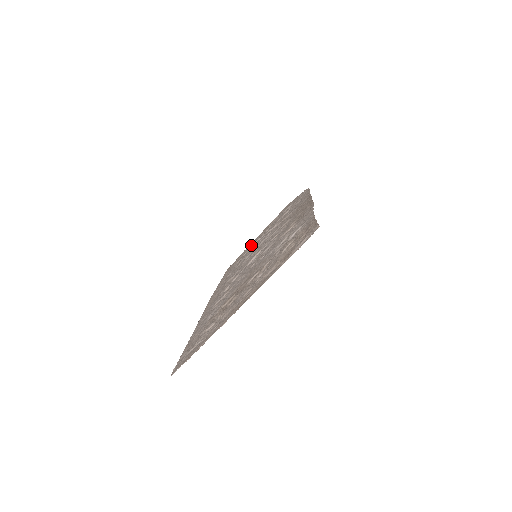
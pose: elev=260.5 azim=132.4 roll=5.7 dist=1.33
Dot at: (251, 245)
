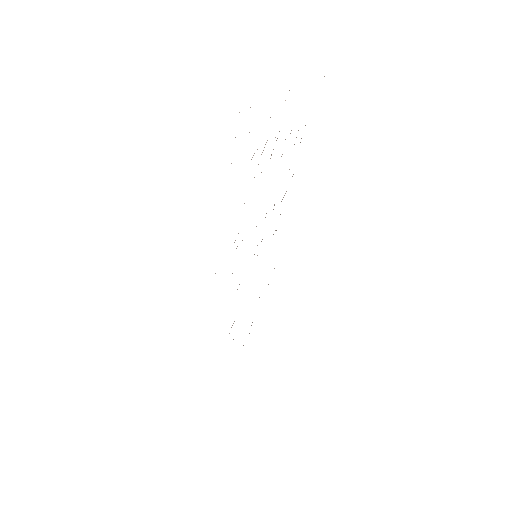
Dot at: occluded
